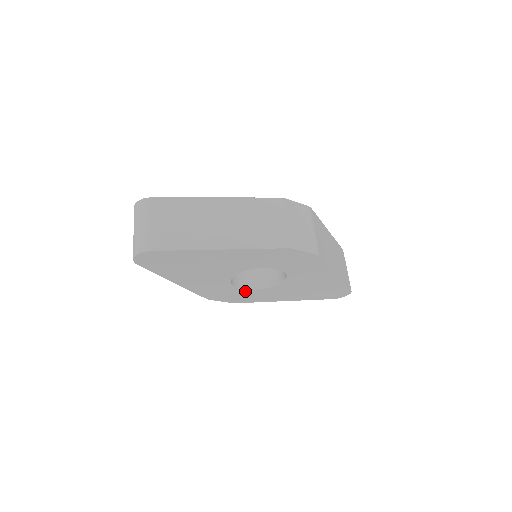
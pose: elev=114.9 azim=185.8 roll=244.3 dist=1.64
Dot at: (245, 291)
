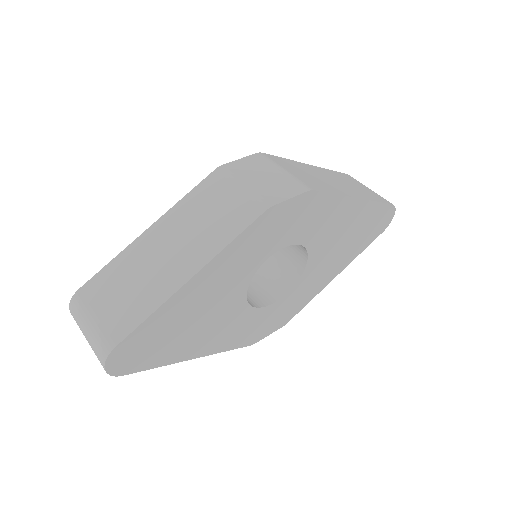
Dot at: (280, 303)
